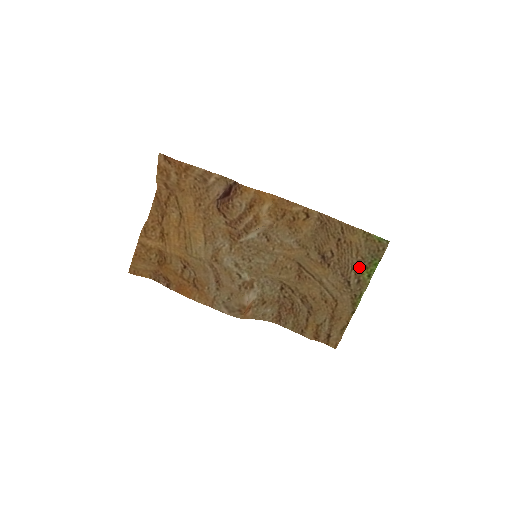
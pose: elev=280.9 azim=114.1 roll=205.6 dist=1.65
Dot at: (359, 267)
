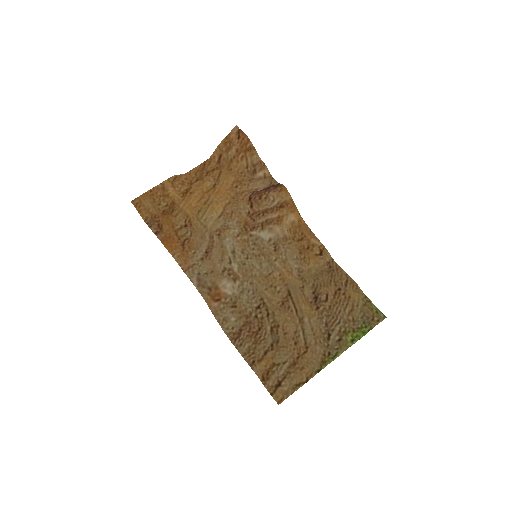
Dot at: (346, 326)
